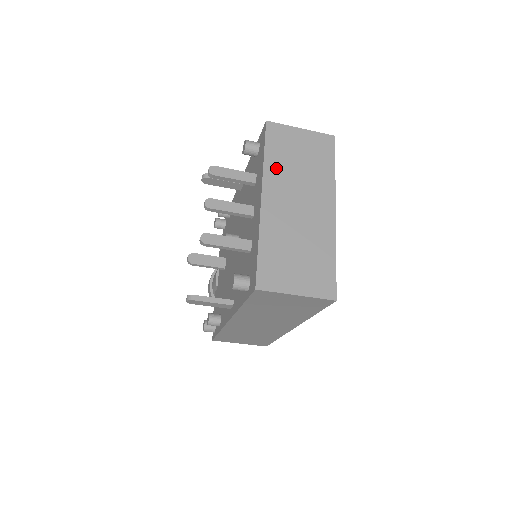
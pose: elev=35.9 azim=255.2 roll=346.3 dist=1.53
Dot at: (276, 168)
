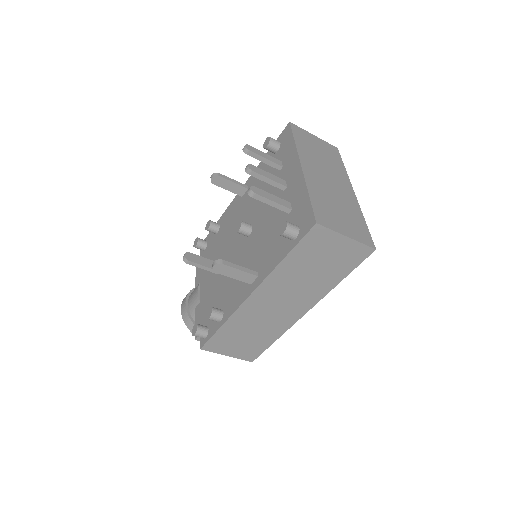
Dot at: (305, 151)
